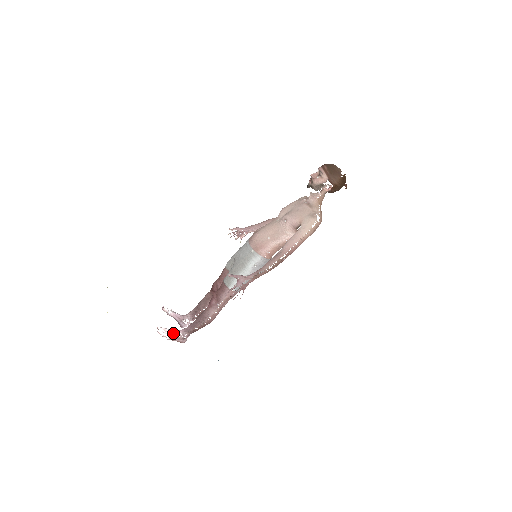
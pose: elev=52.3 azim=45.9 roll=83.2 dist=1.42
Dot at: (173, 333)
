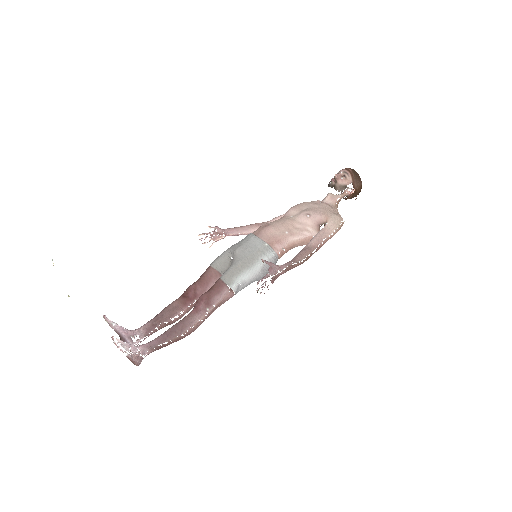
Dot at: (131, 348)
